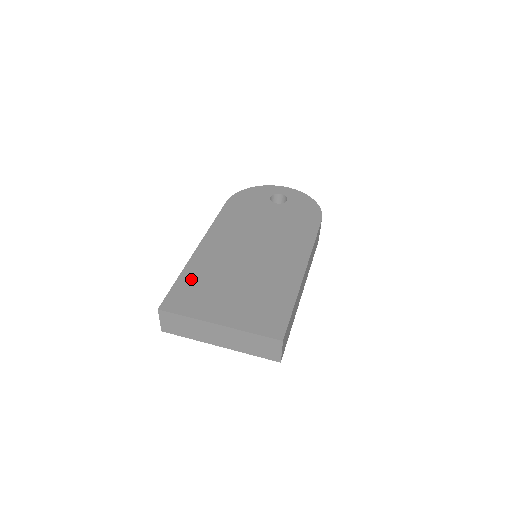
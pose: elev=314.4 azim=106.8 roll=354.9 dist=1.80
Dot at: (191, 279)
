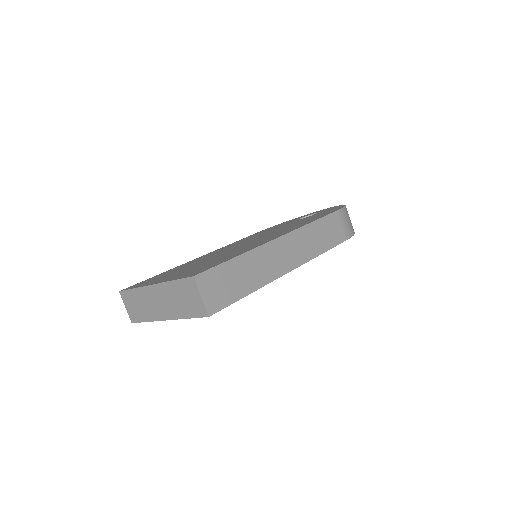
Dot at: occluded
